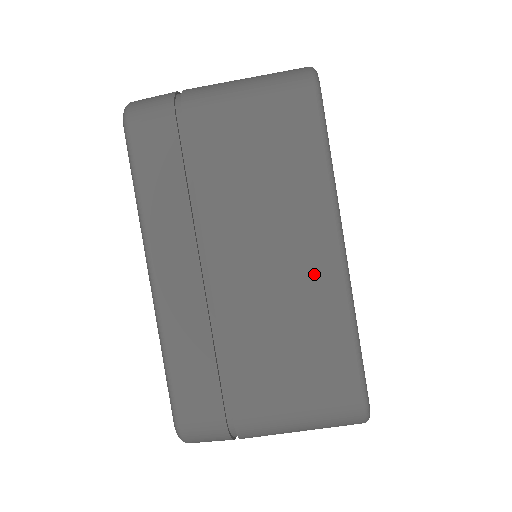
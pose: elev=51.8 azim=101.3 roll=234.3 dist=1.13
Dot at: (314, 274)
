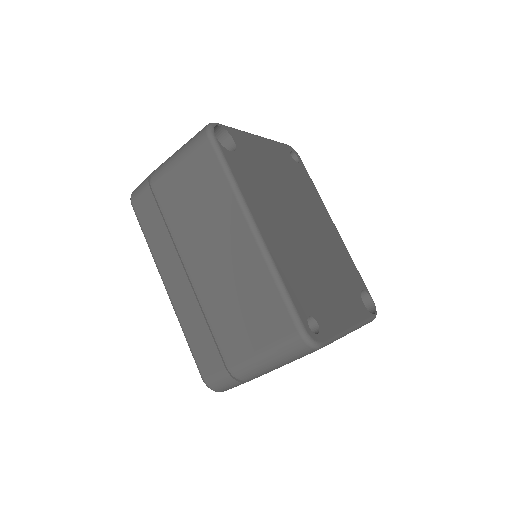
Dot at: (243, 252)
